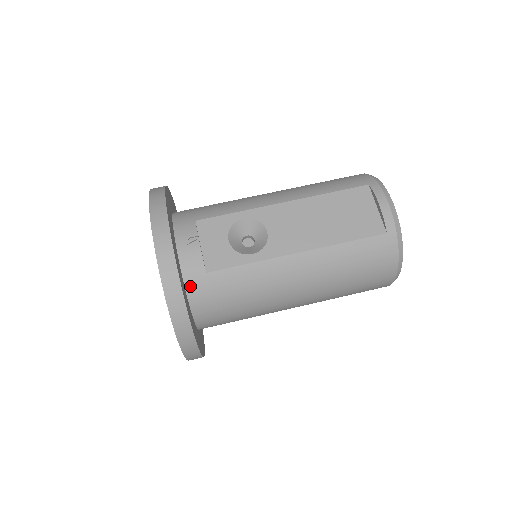
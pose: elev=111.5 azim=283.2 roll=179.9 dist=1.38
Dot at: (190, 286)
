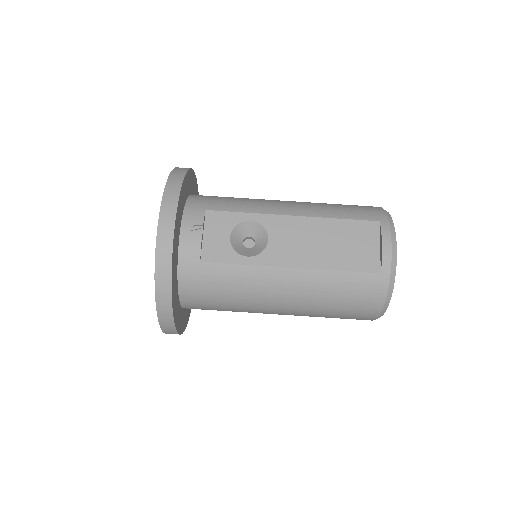
Dot at: (183, 269)
